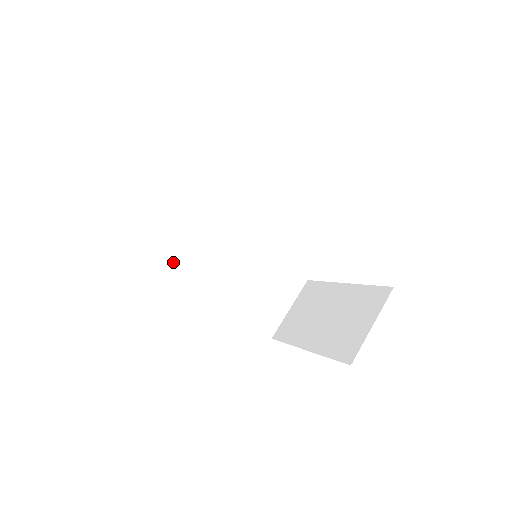
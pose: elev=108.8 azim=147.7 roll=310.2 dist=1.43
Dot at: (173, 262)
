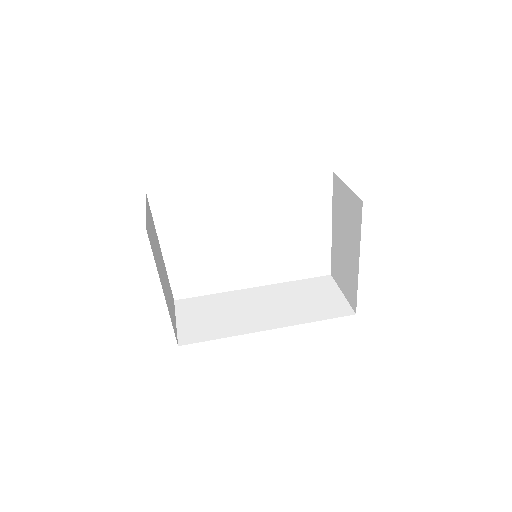
Dot at: occluded
